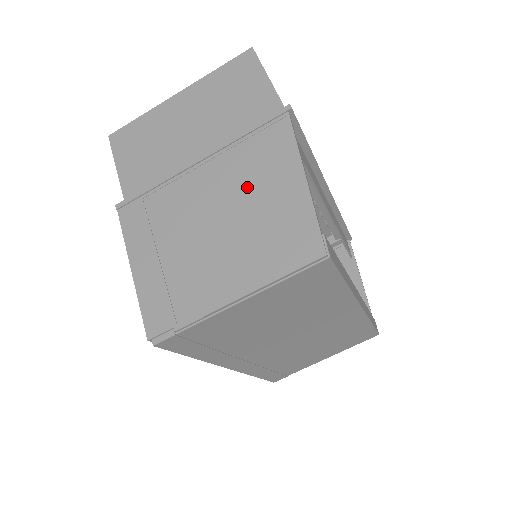
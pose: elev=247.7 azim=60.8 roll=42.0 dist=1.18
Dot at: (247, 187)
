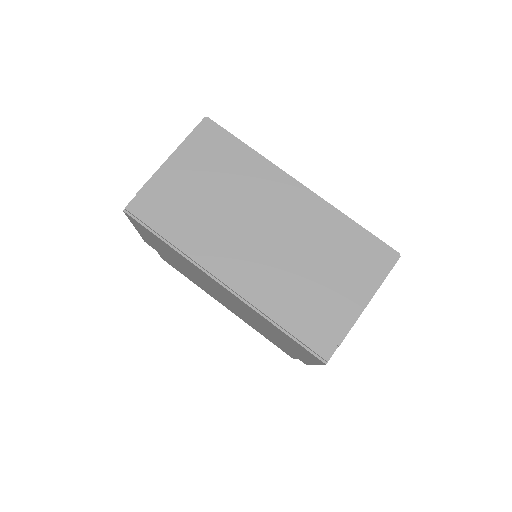
Dot at: occluded
